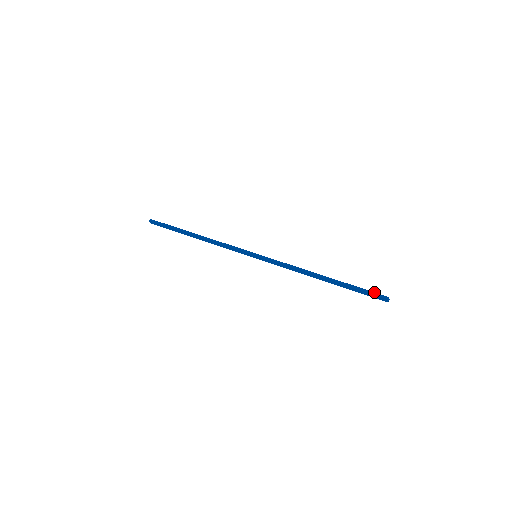
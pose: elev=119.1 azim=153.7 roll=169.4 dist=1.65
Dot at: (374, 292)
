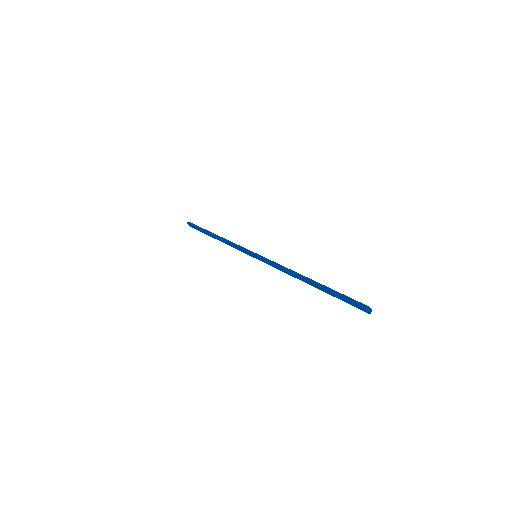
Dot at: occluded
